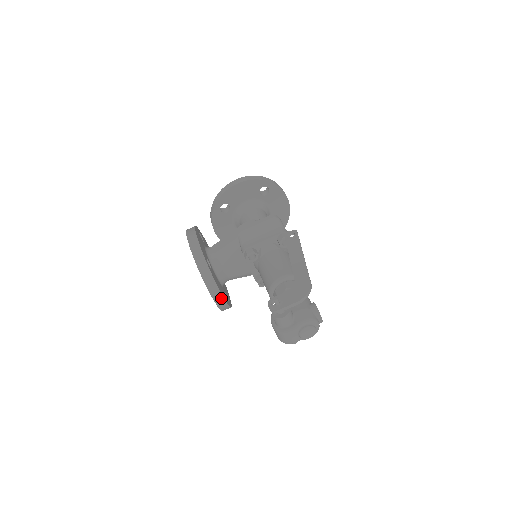
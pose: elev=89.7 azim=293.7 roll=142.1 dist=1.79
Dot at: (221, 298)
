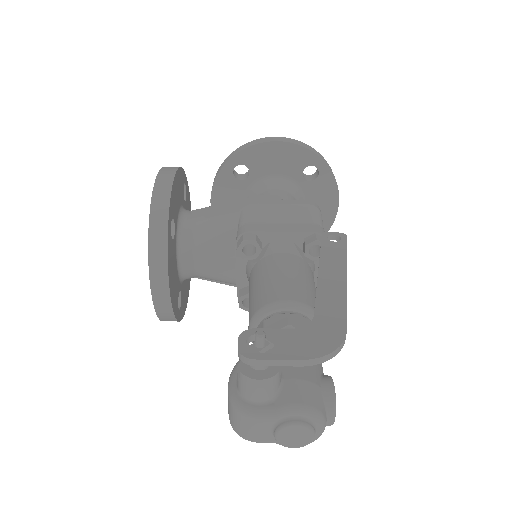
Dot at: (166, 295)
